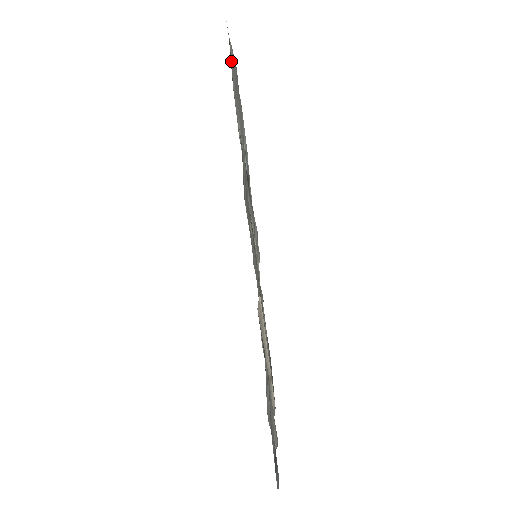
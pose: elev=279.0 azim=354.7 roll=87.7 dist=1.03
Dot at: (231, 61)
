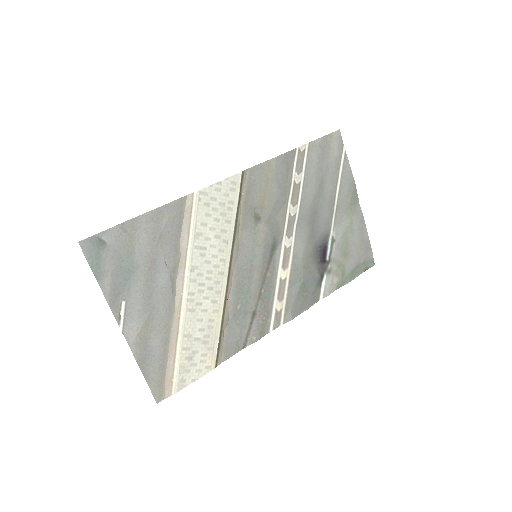
Dot at: (328, 151)
